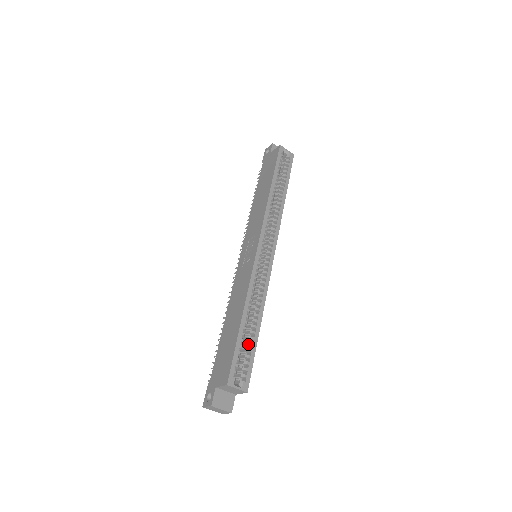
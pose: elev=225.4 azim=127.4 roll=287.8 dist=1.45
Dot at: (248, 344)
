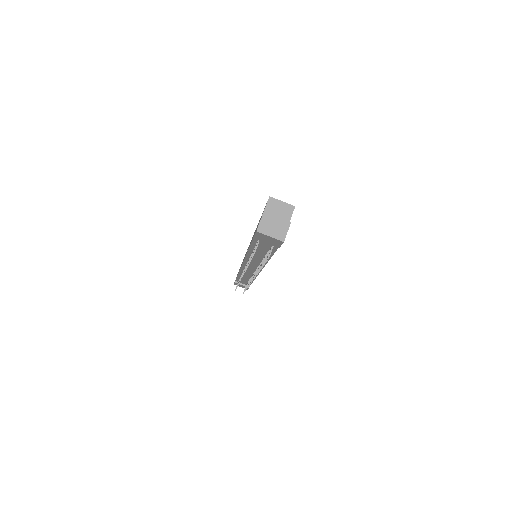
Dot at: occluded
